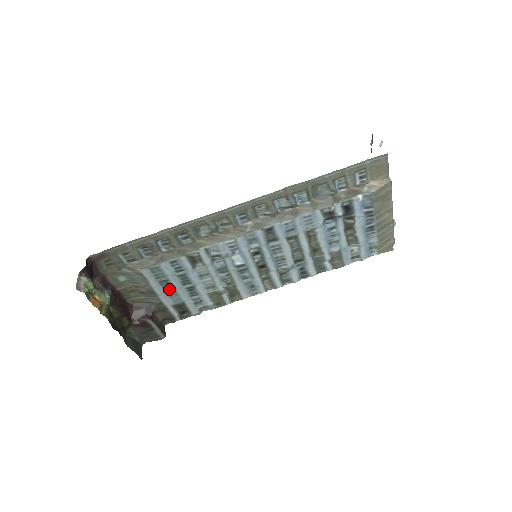
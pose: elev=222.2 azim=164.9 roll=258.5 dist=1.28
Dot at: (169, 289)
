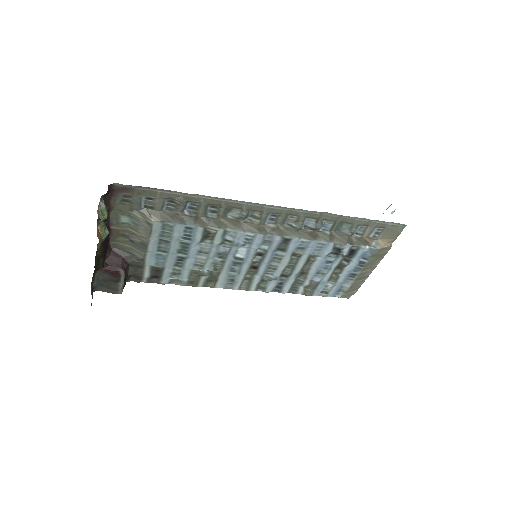
Dot at: (162, 250)
